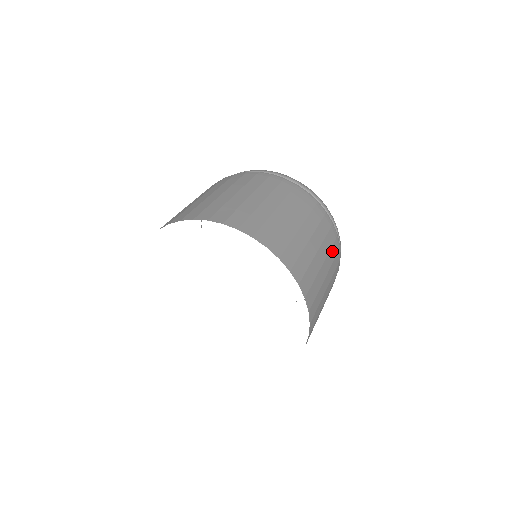
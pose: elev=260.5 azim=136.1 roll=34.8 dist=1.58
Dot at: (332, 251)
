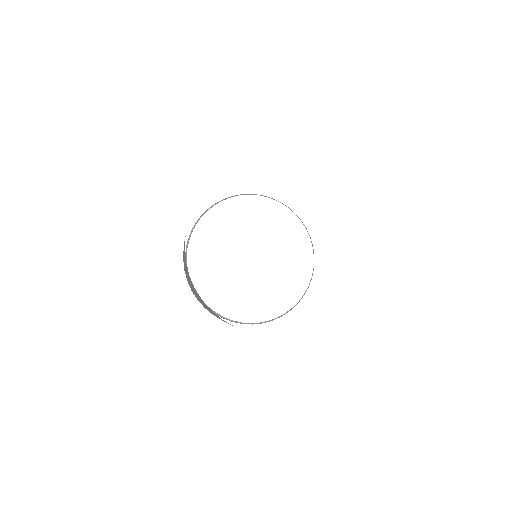
Dot at: occluded
